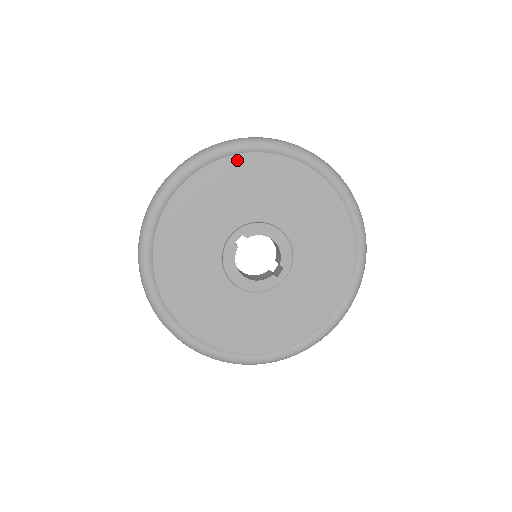
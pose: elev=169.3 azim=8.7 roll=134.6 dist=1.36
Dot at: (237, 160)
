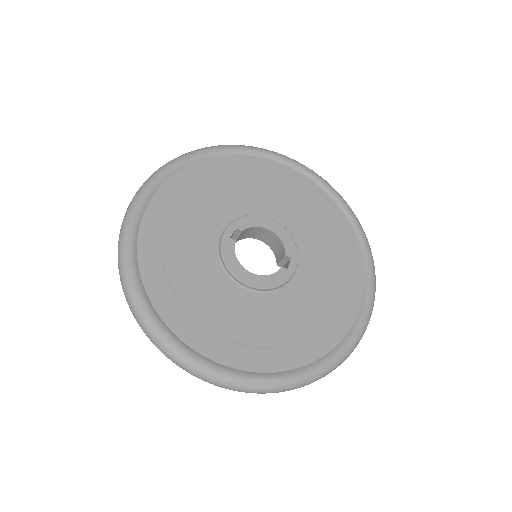
Dot at: (212, 162)
